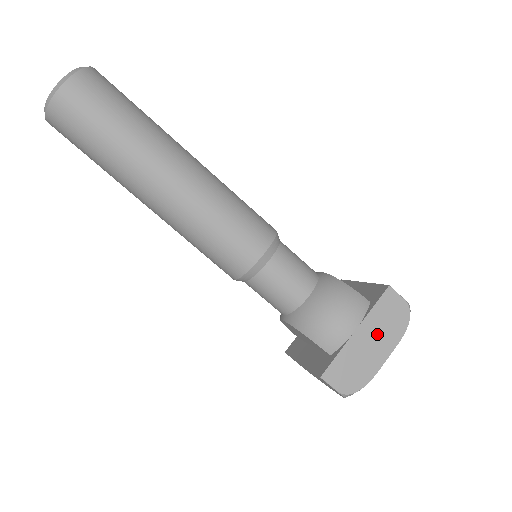
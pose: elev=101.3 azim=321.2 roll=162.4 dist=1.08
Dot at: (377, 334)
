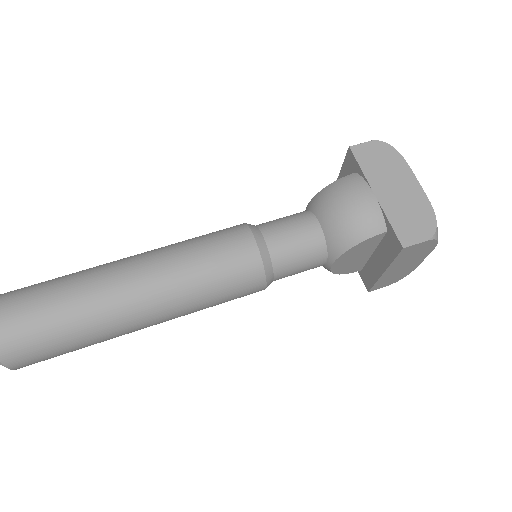
Dot at: (389, 179)
